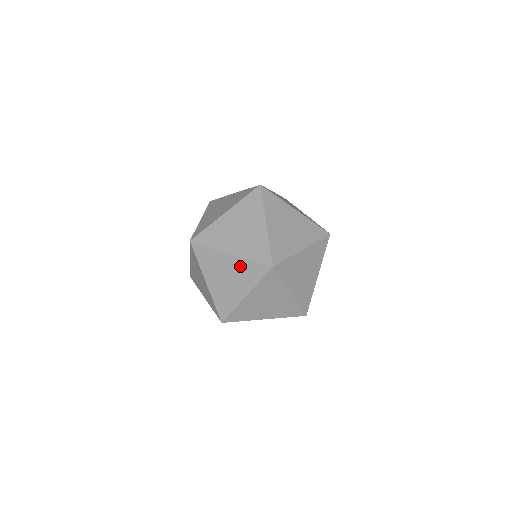
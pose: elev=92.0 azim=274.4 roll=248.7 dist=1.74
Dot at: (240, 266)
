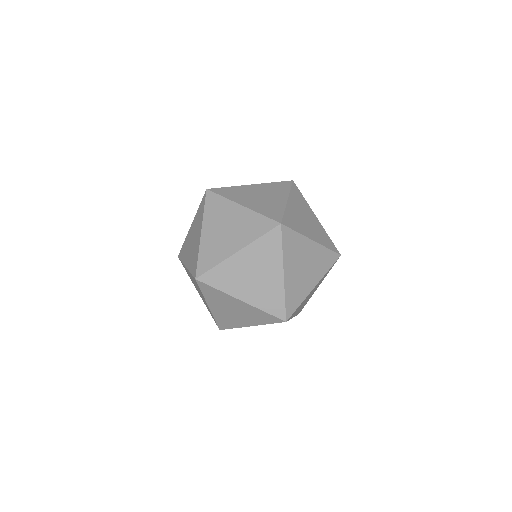
Dot at: (246, 219)
